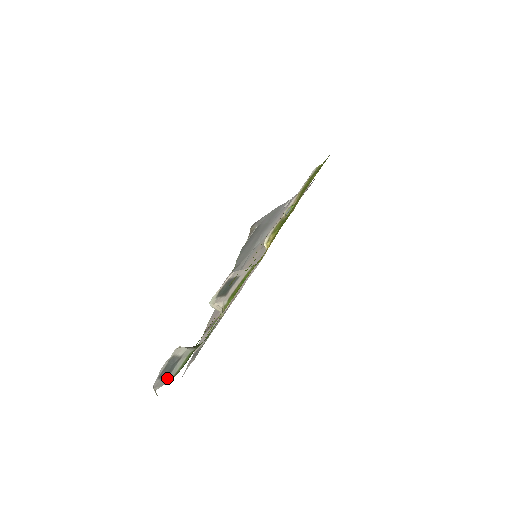
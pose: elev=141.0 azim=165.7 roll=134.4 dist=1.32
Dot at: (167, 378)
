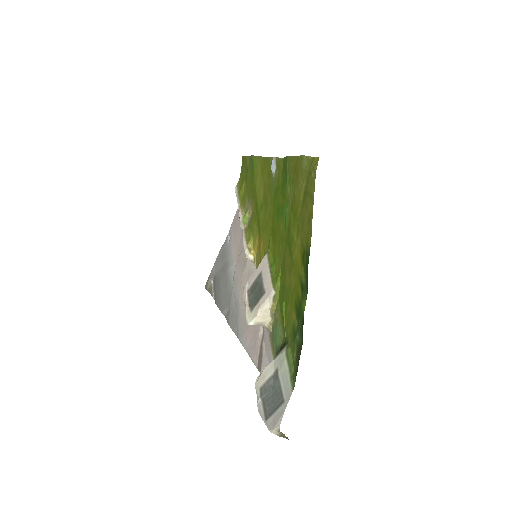
Dot at: (283, 398)
